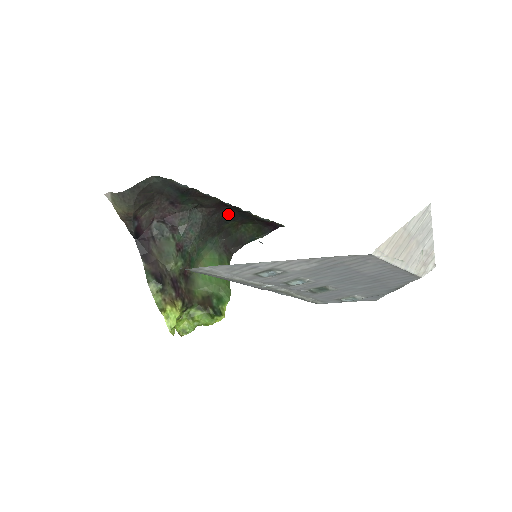
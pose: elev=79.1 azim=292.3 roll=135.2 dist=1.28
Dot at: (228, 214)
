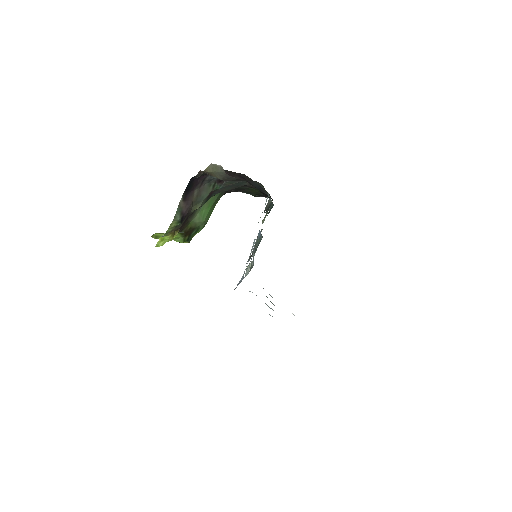
Dot at: occluded
